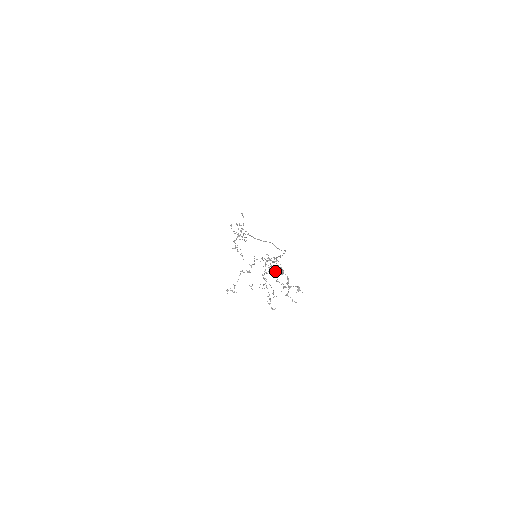
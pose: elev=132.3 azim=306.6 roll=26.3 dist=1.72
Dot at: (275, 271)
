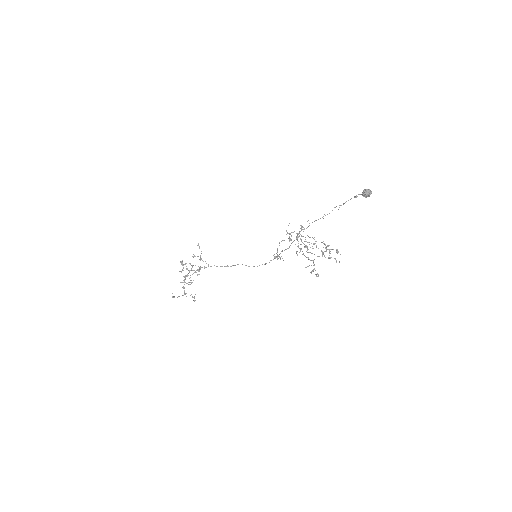
Dot at: (367, 191)
